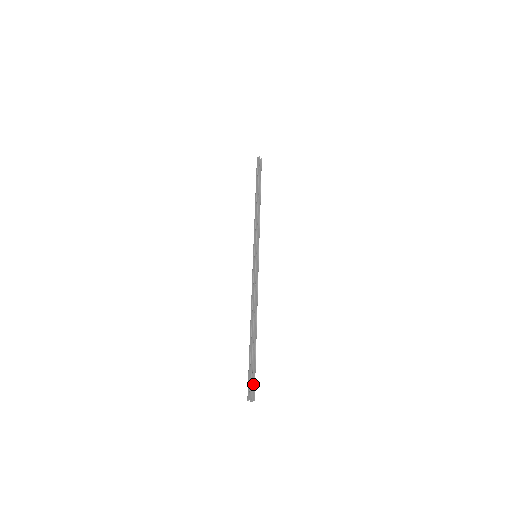
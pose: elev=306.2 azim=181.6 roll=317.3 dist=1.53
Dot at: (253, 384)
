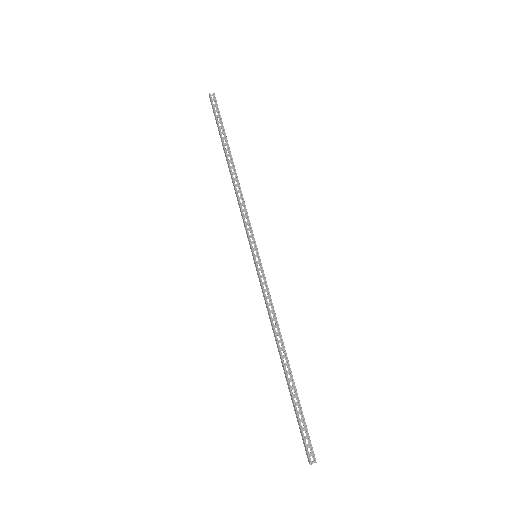
Dot at: (309, 440)
